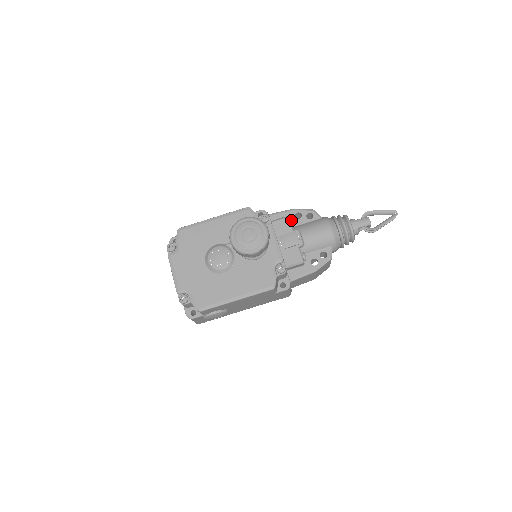
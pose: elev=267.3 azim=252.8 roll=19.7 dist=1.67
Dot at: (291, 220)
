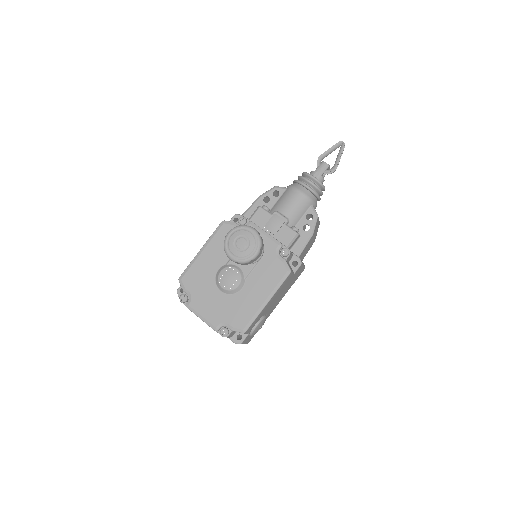
Dot at: (264, 207)
